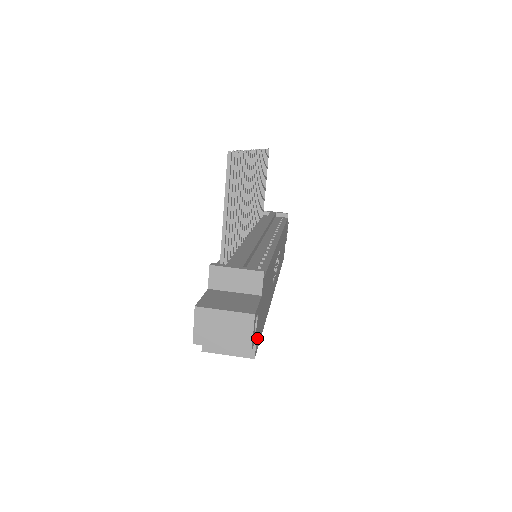
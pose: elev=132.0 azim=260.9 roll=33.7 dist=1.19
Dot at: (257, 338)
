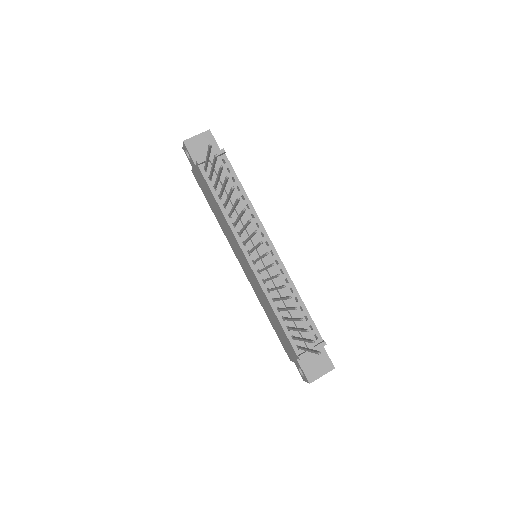
Dot at: occluded
